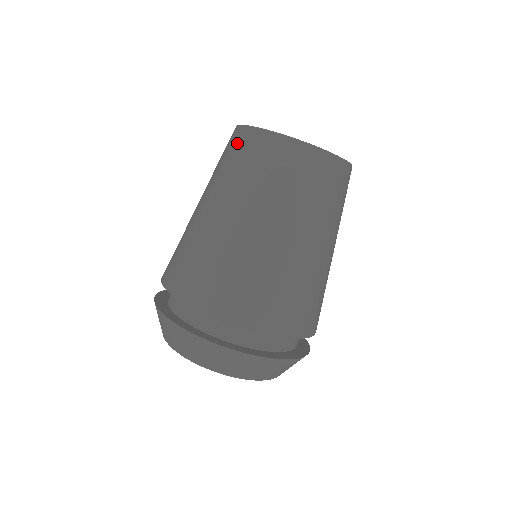
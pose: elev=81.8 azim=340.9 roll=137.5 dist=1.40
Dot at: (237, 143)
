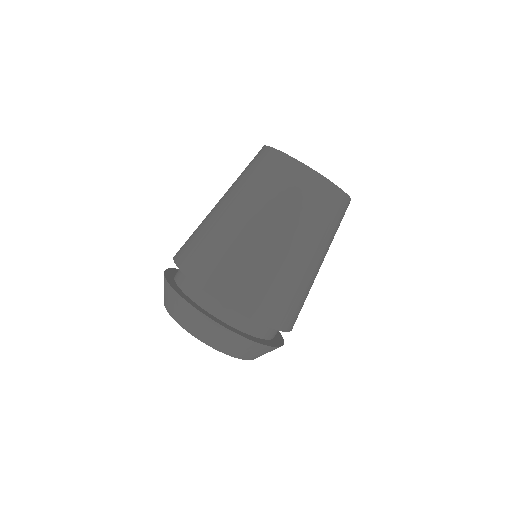
Dot at: (272, 165)
